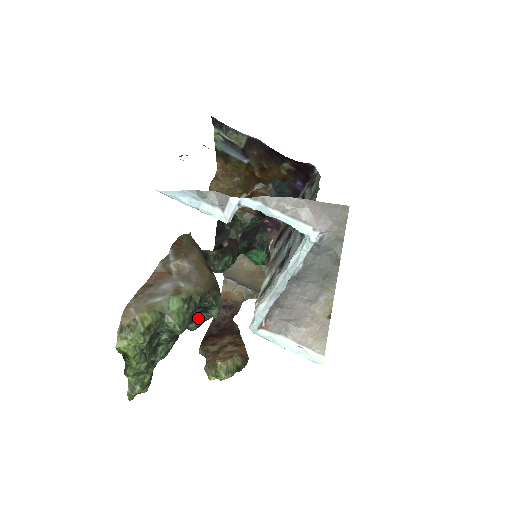
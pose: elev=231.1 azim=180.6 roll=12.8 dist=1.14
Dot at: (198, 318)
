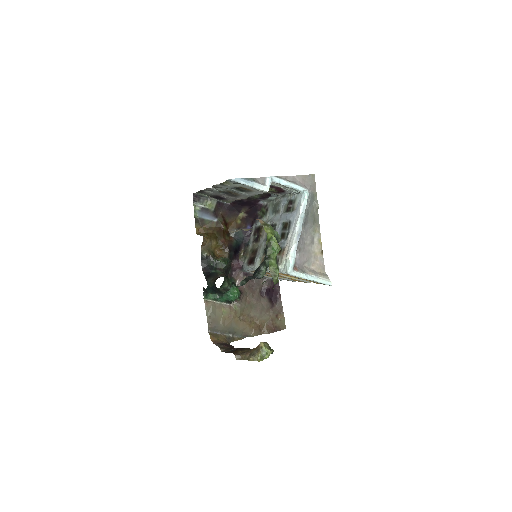
Dot at: (265, 263)
